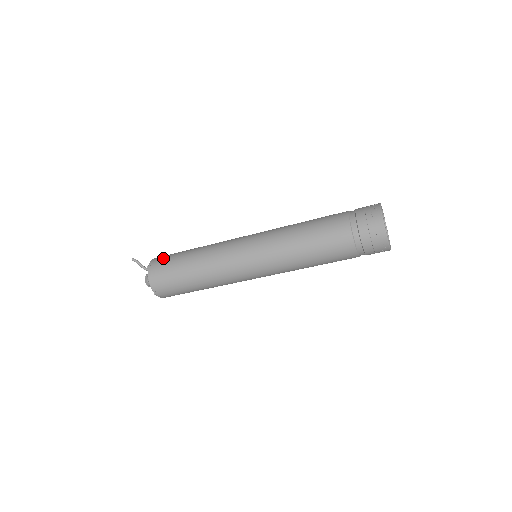
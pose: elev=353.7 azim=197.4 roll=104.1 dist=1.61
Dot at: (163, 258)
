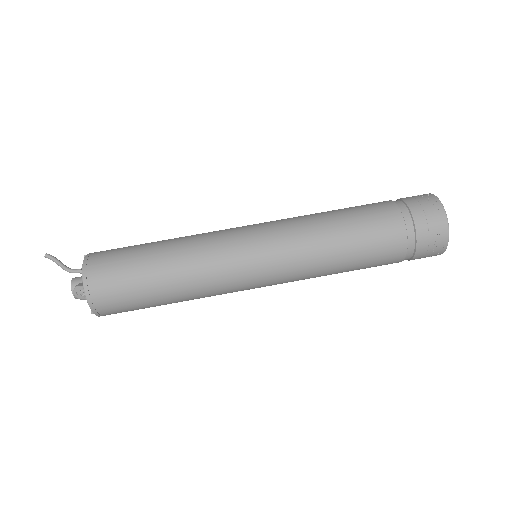
Dot at: (107, 257)
